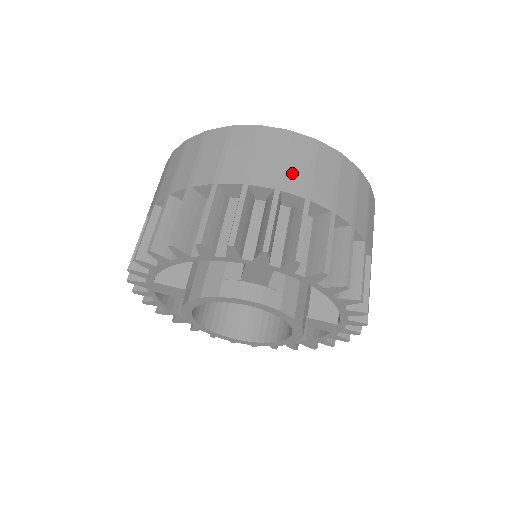
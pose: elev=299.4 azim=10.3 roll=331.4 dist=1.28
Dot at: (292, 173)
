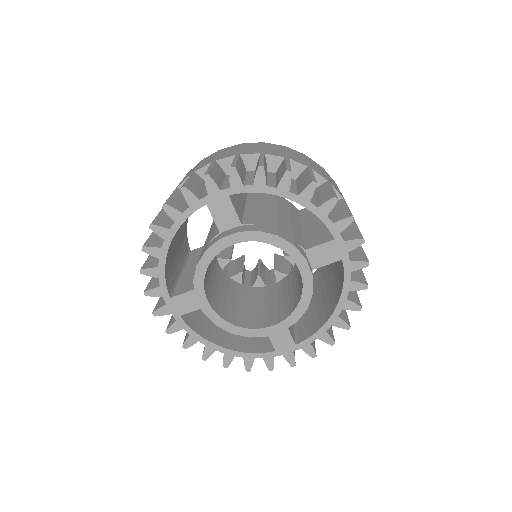
Dot at: (224, 155)
